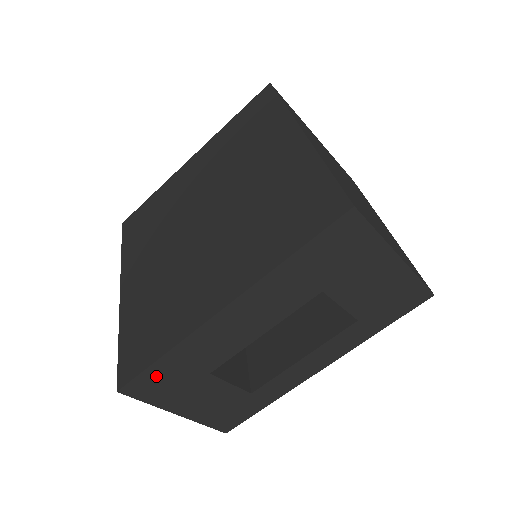
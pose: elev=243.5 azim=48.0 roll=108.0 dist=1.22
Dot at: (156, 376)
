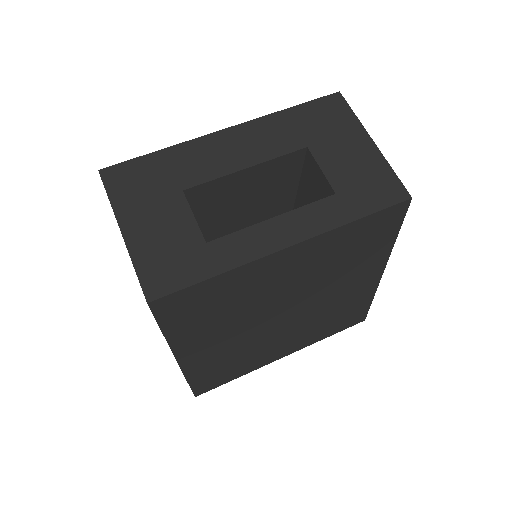
Dot at: (139, 170)
